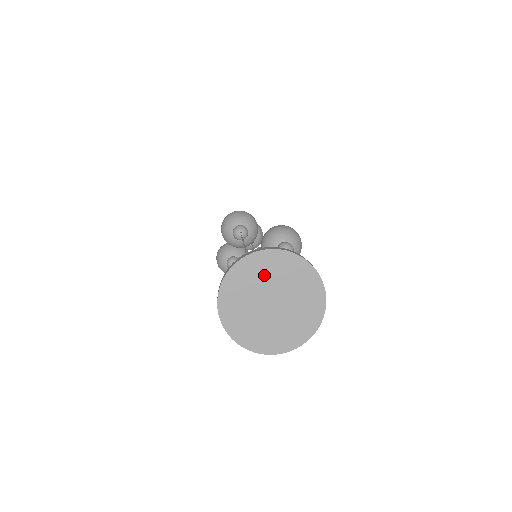
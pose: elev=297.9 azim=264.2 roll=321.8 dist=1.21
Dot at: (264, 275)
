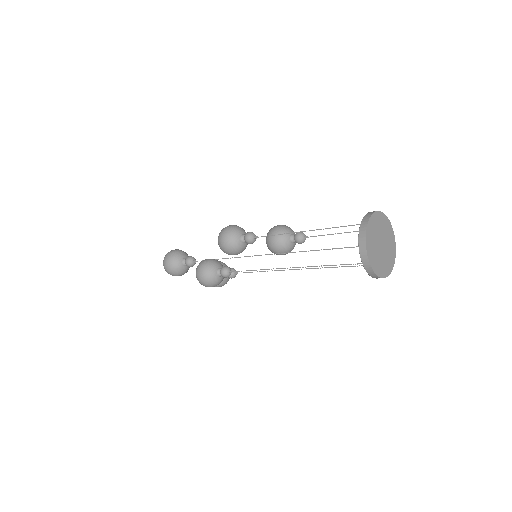
Dot at: (377, 228)
